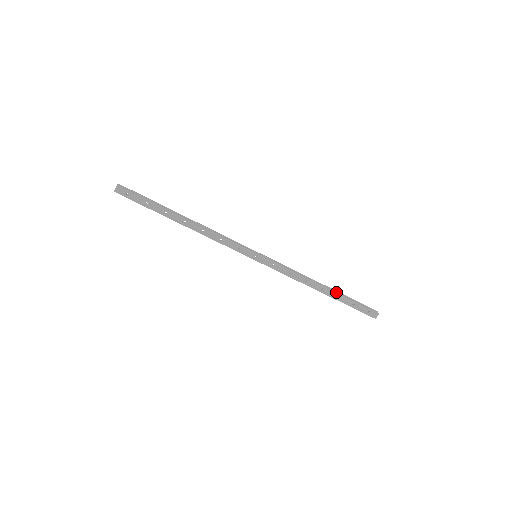
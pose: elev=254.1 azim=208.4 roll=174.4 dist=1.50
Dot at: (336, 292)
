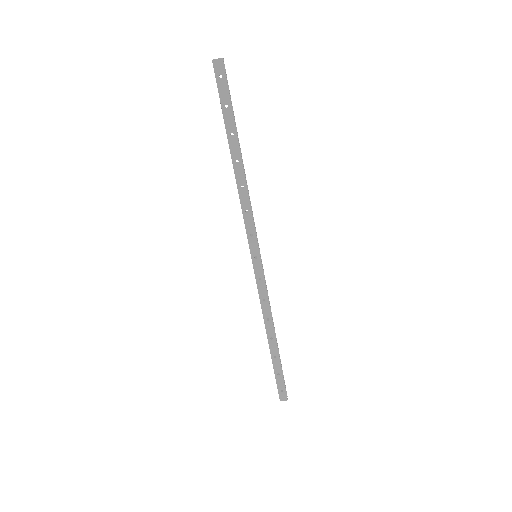
Dot at: occluded
